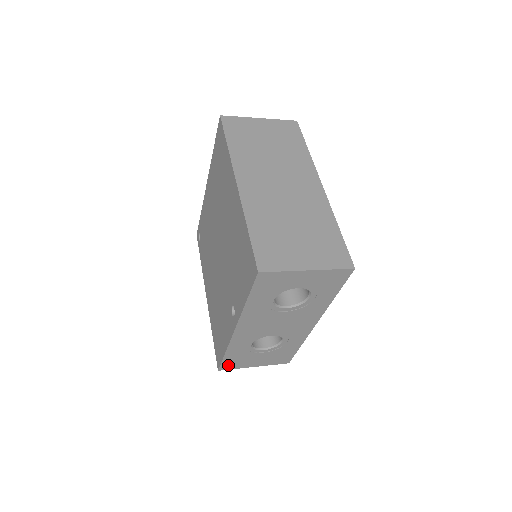
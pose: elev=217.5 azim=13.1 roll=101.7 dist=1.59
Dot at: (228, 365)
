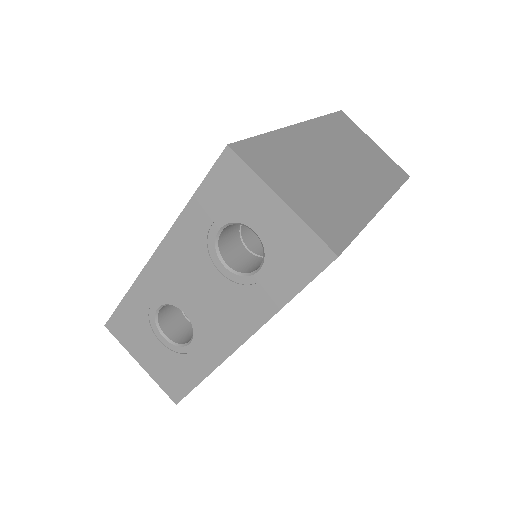
Dot at: (118, 326)
